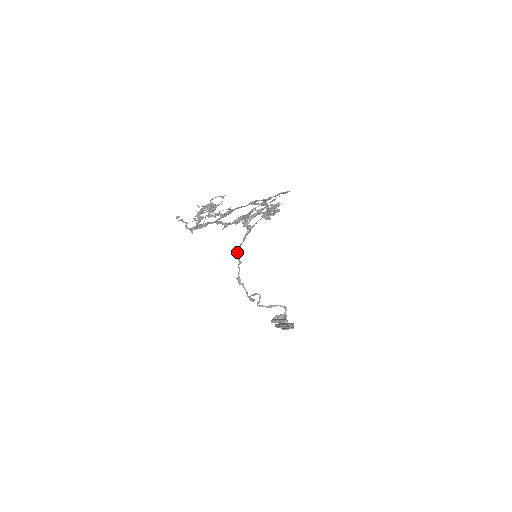
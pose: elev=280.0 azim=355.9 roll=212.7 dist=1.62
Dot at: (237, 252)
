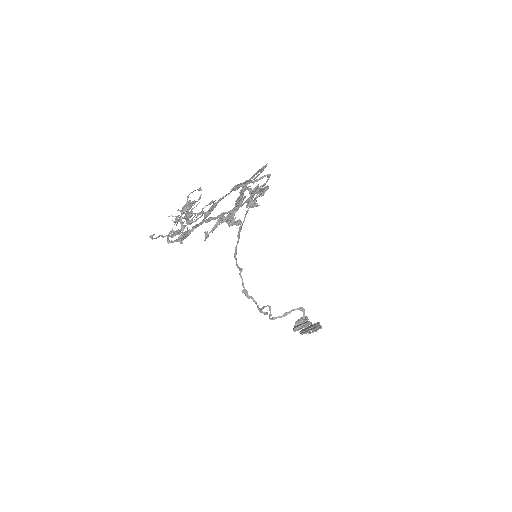
Dot at: occluded
